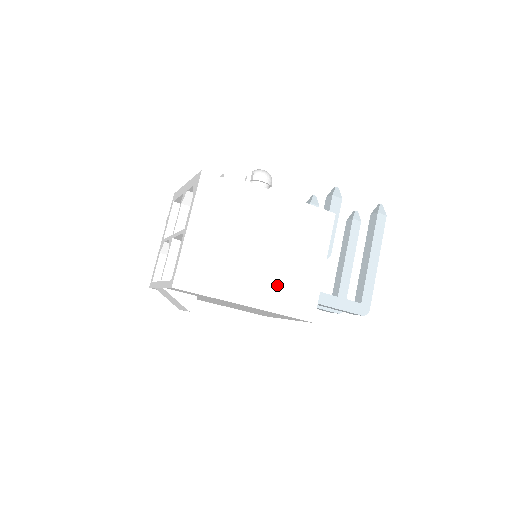
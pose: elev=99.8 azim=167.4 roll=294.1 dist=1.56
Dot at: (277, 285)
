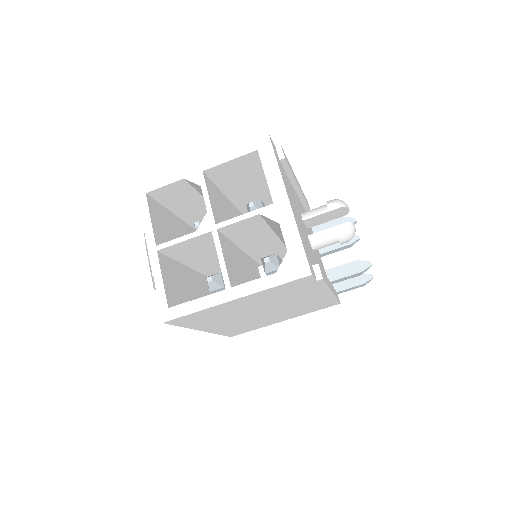
Dot at: (241, 325)
